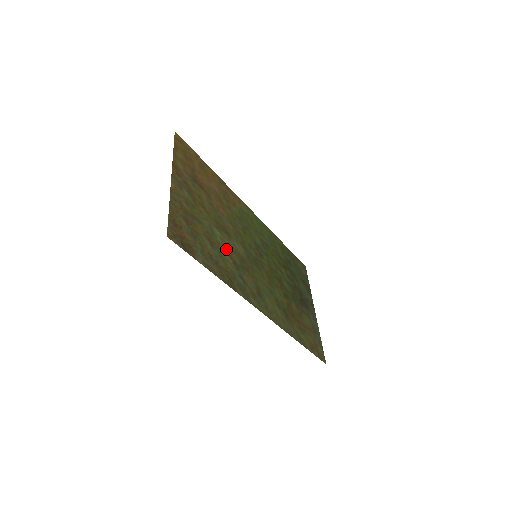
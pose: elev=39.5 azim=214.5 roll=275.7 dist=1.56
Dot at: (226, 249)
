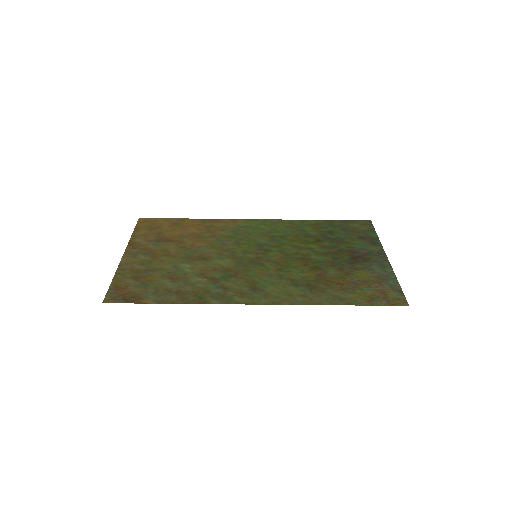
Dot at: (198, 273)
